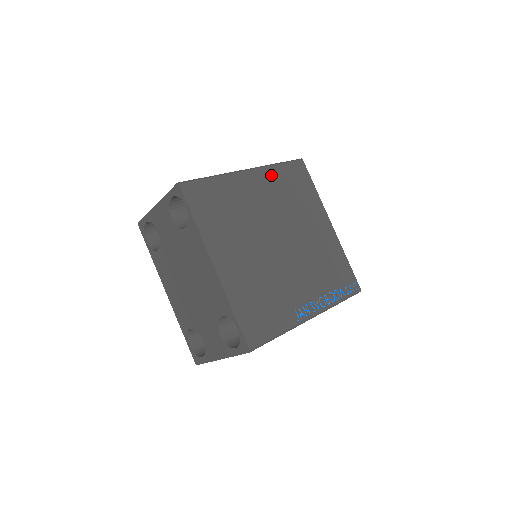
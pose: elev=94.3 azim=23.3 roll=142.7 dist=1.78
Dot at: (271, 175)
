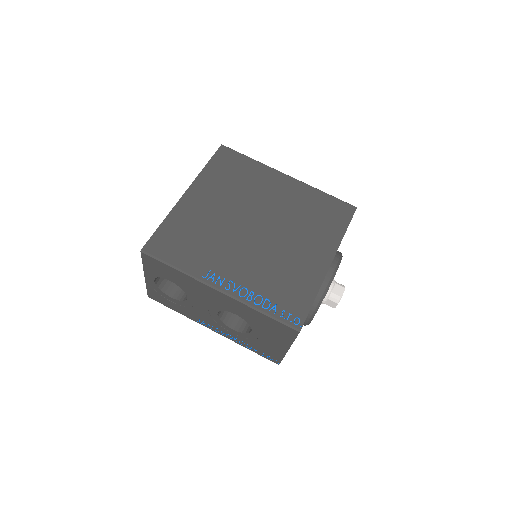
Dot at: (307, 192)
